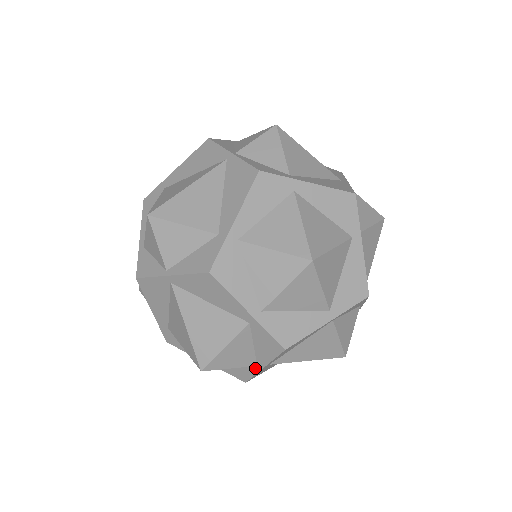
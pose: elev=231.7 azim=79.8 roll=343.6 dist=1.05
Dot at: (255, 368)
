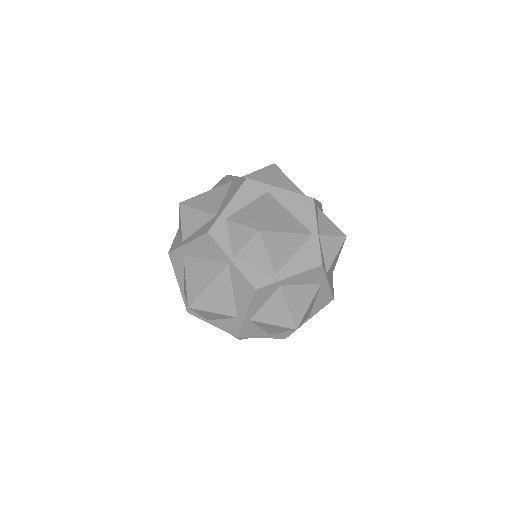
Dot at: occluded
